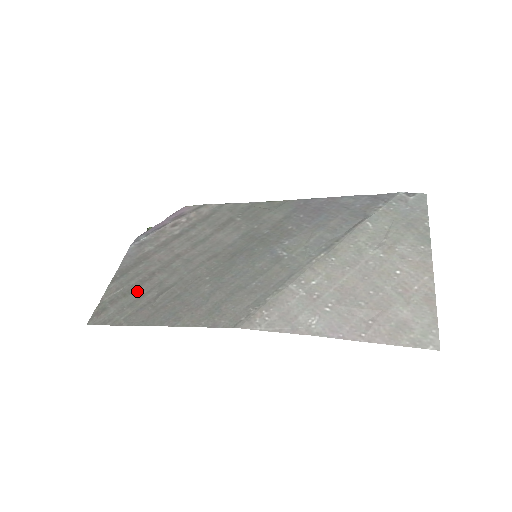
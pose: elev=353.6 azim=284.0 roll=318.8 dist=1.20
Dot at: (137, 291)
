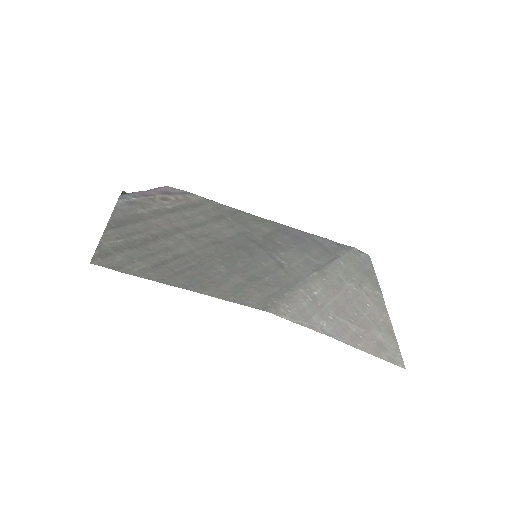
Dot at: (144, 248)
